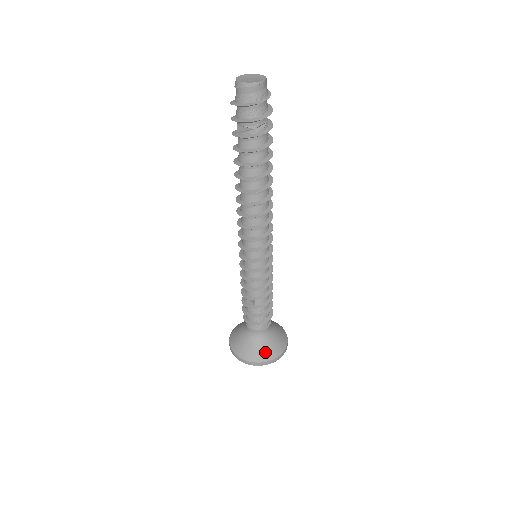
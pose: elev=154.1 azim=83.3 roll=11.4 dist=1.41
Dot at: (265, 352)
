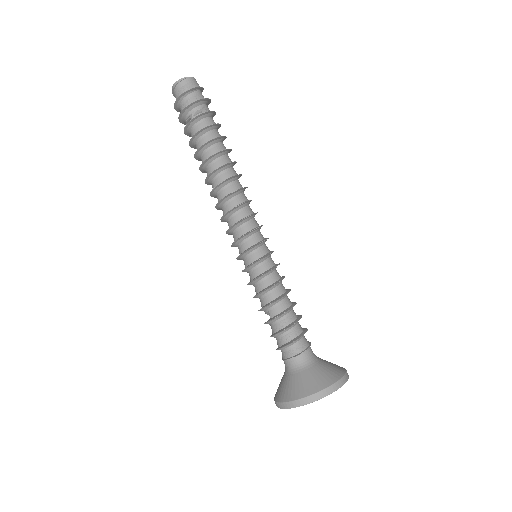
Dot at: (301, 386)
